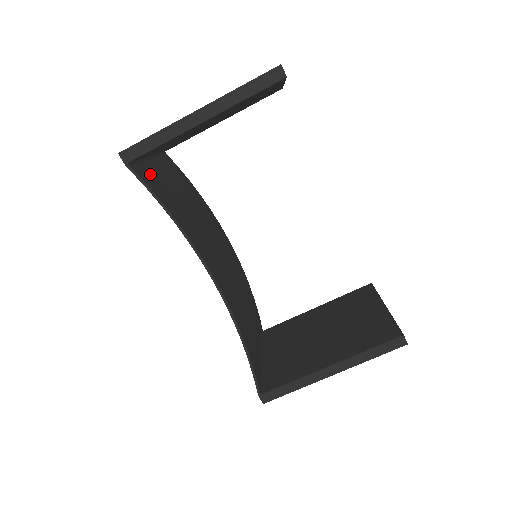
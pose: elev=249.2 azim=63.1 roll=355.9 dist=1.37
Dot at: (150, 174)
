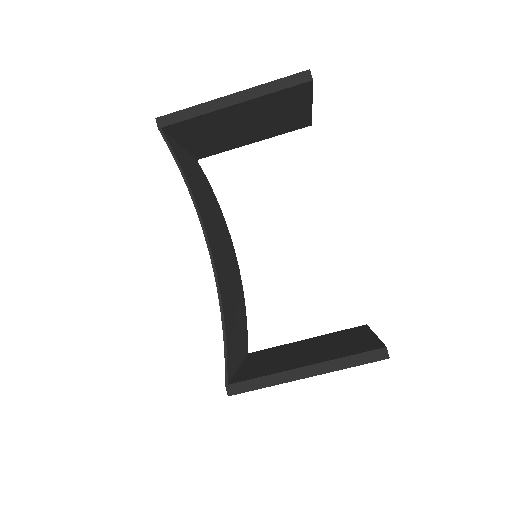
Dot at: (178, 150)
